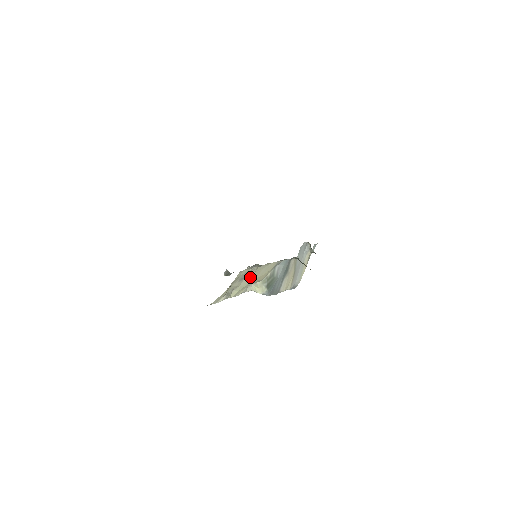
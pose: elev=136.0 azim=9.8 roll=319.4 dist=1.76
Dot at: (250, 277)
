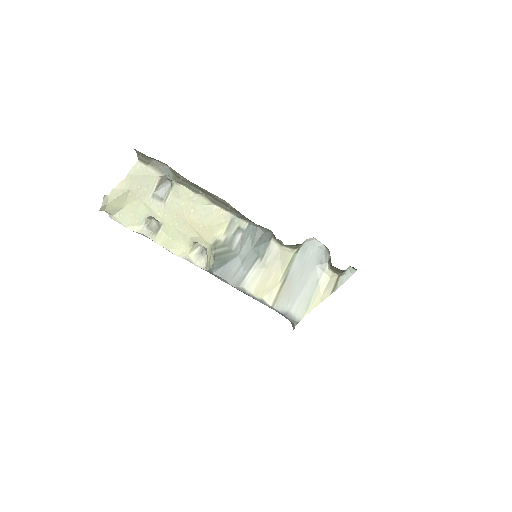
Dot at: (177, 208)
